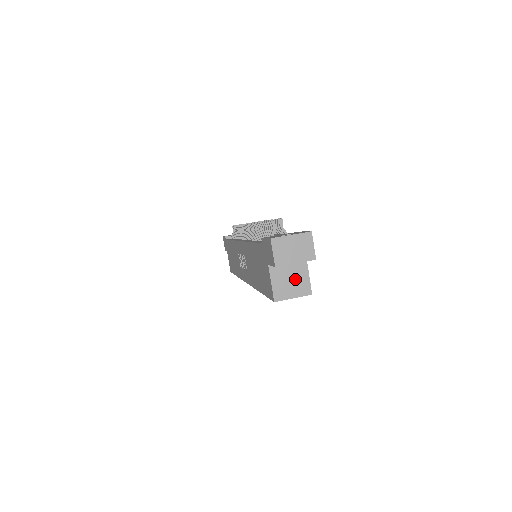
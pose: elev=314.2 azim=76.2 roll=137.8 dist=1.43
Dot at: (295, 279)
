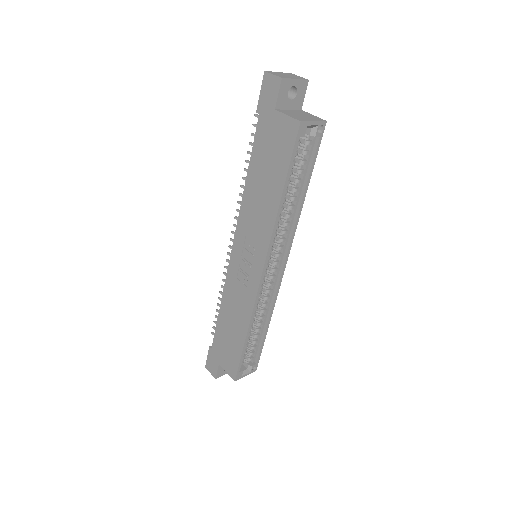
Dot at: (304, 115)
